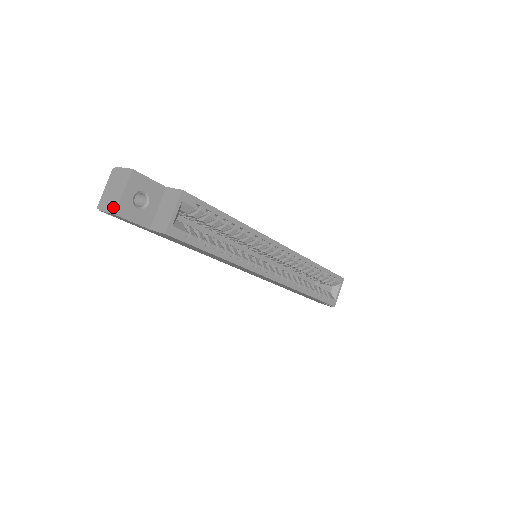
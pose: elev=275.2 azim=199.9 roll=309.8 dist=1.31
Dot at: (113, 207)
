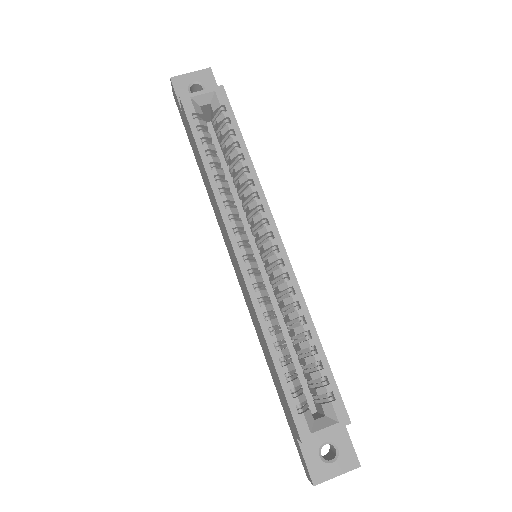
Dot at: (176, 80)
